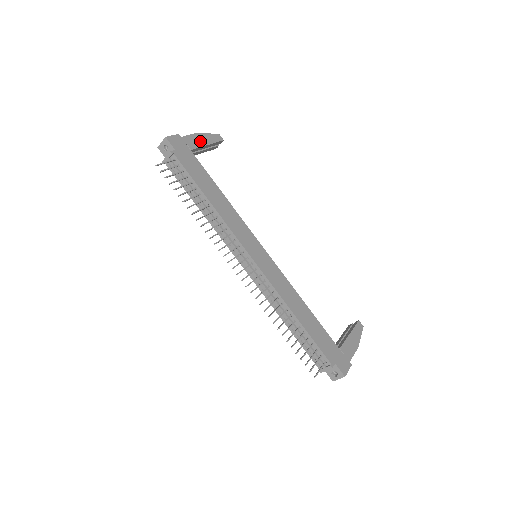
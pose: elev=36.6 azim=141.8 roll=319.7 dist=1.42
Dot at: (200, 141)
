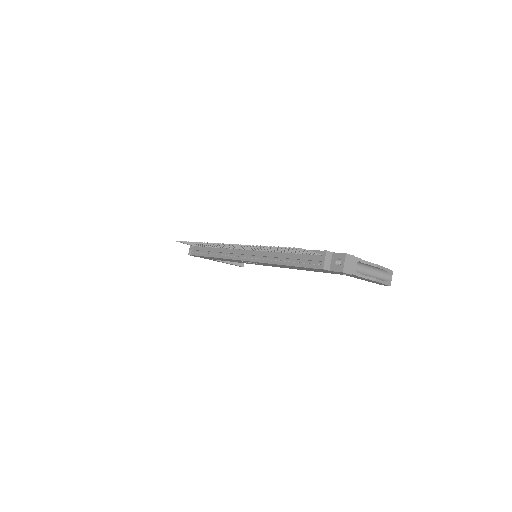
Dot at: occluded
